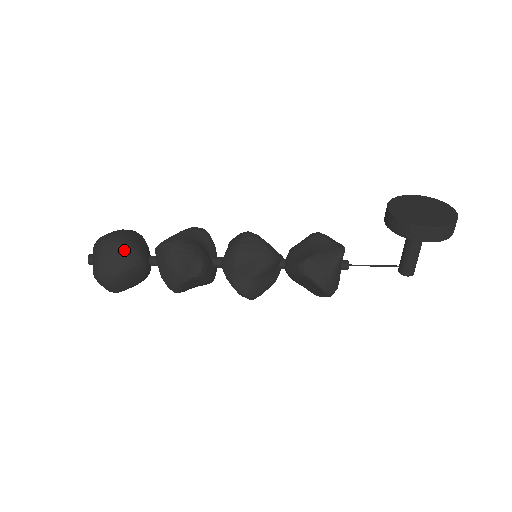
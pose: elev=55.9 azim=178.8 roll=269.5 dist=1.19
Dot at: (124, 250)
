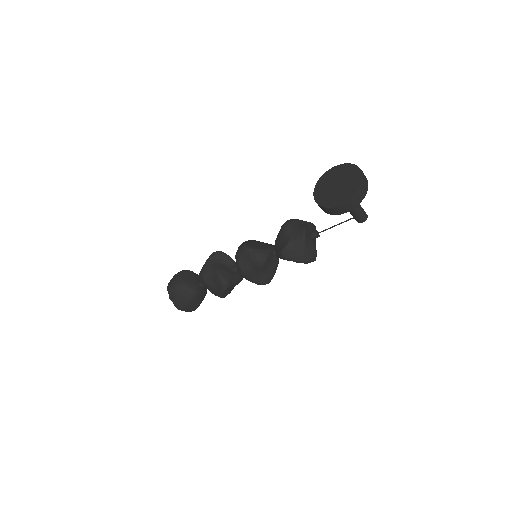
Dot at: (181, 290)
